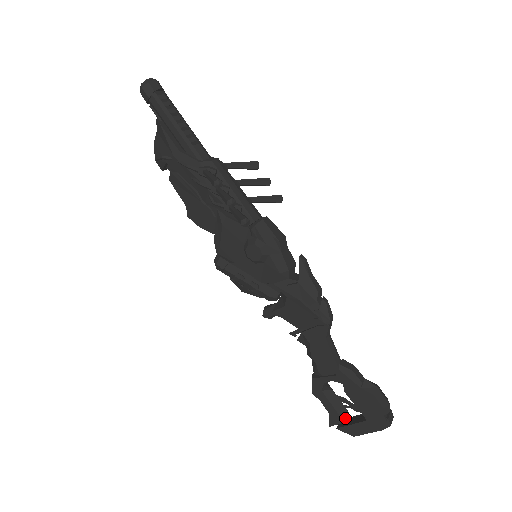
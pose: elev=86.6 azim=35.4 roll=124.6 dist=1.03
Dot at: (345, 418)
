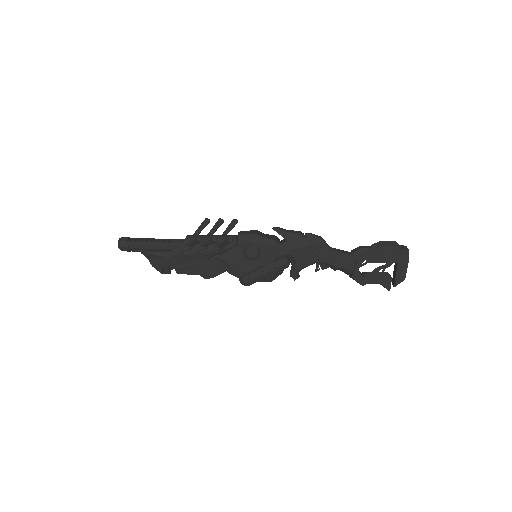
Dot at: (390, 276)
